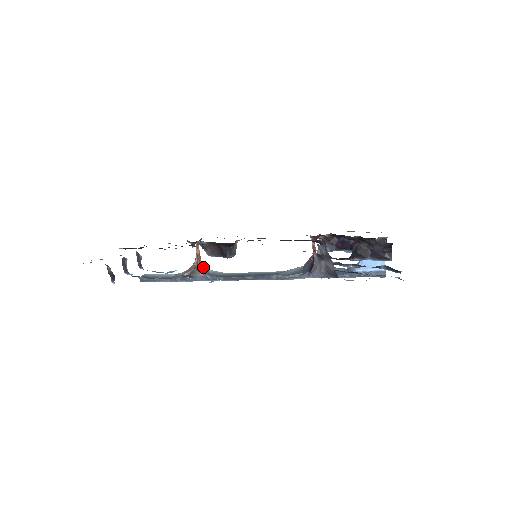
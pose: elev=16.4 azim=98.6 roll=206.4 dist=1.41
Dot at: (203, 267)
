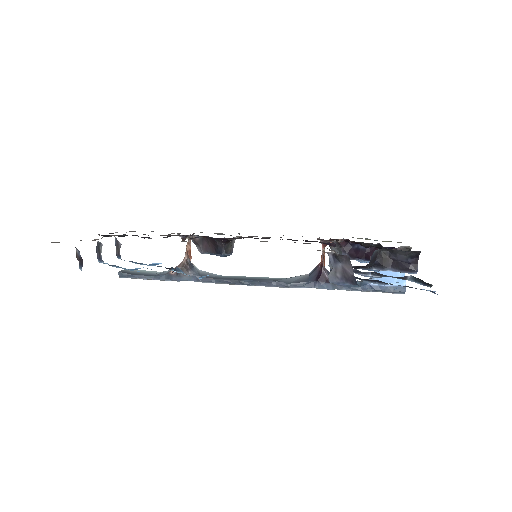
Dot at: (193, 266)
